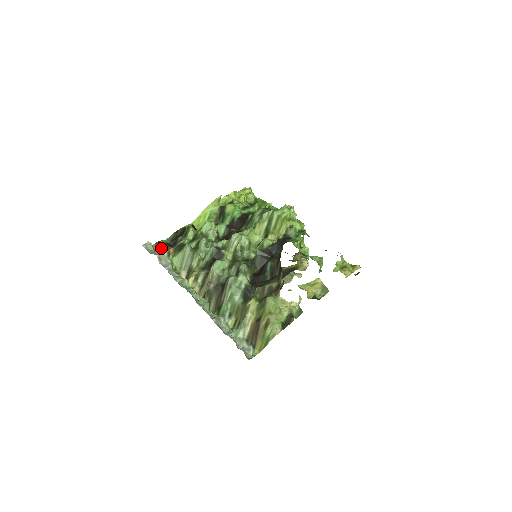
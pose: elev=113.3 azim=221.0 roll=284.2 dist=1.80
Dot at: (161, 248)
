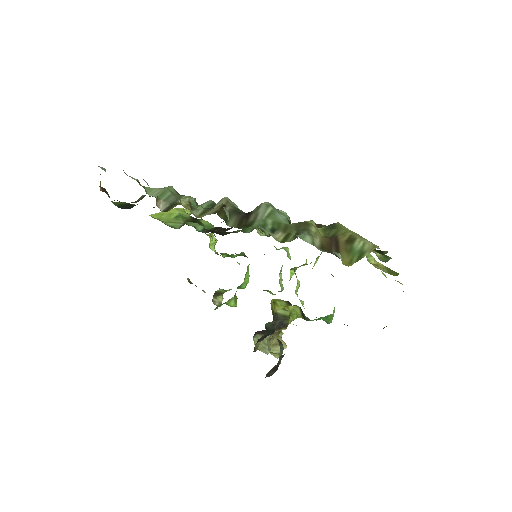
Dot at: occluded
